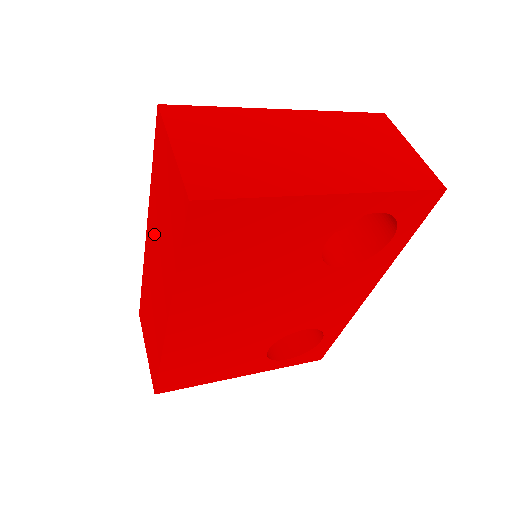
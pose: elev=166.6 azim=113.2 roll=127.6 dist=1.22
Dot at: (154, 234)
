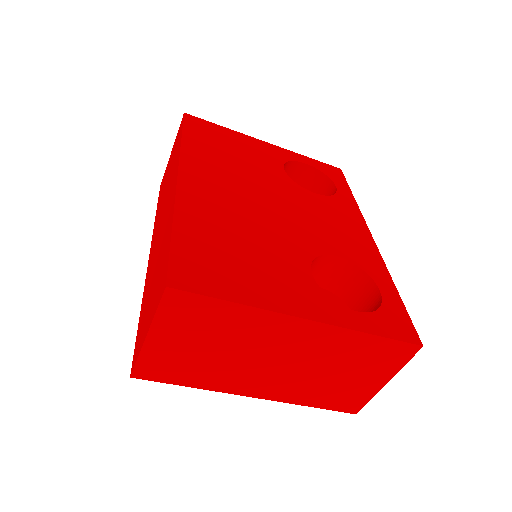
Dot at: (159, 216)
